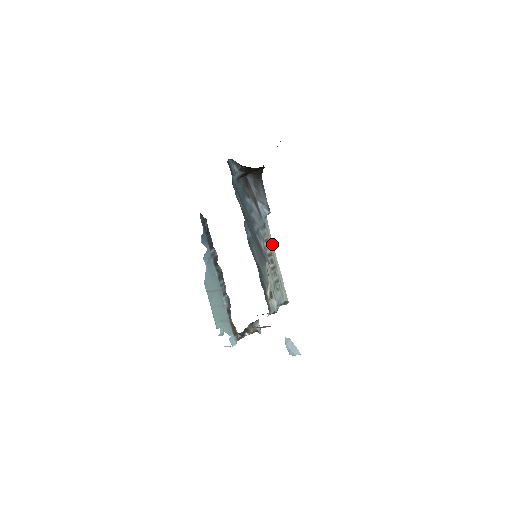
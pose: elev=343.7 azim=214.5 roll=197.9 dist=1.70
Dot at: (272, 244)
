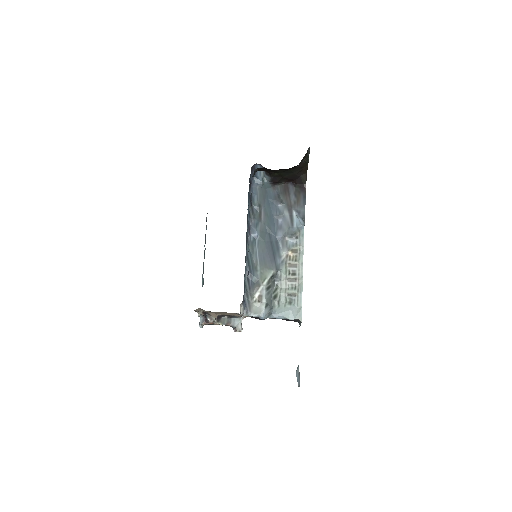
Dot at: (302, 256)
